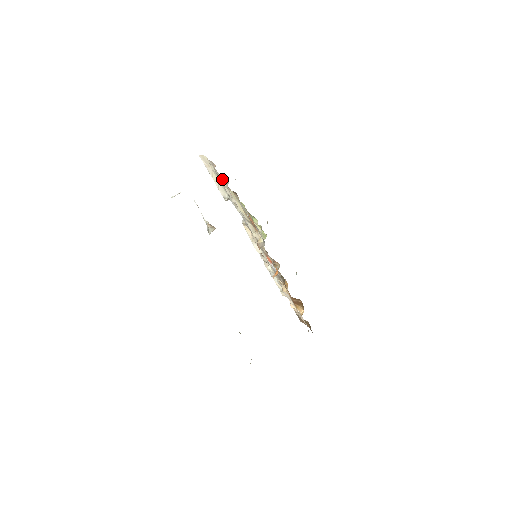
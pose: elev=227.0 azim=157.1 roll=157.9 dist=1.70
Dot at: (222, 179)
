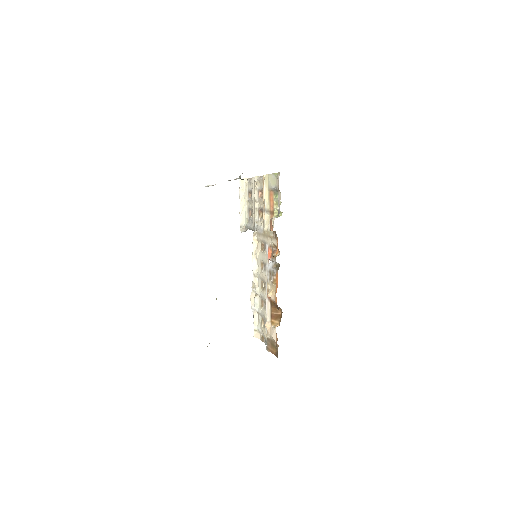
Dot at: (257, 180)
